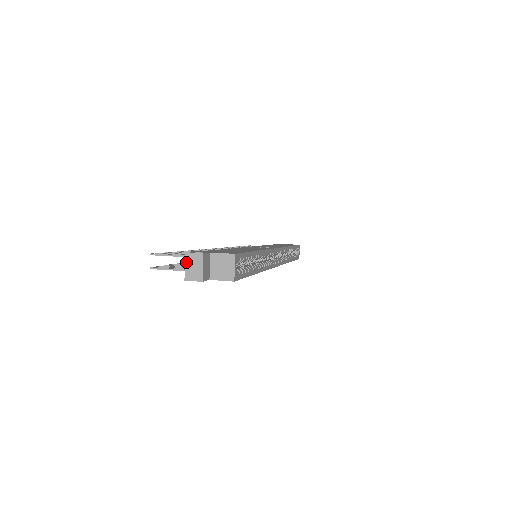
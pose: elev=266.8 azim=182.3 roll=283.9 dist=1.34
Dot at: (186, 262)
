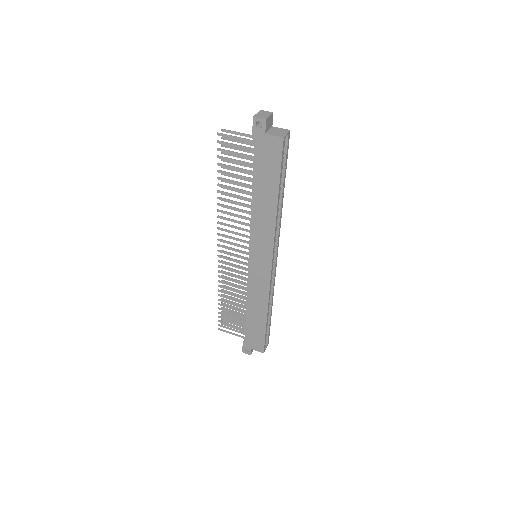
Dot at: (259, 112)
